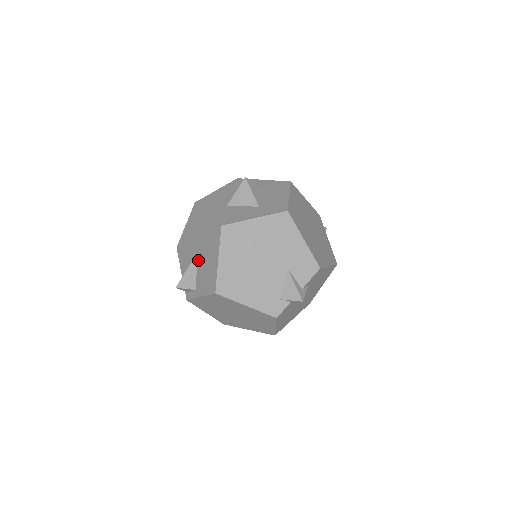
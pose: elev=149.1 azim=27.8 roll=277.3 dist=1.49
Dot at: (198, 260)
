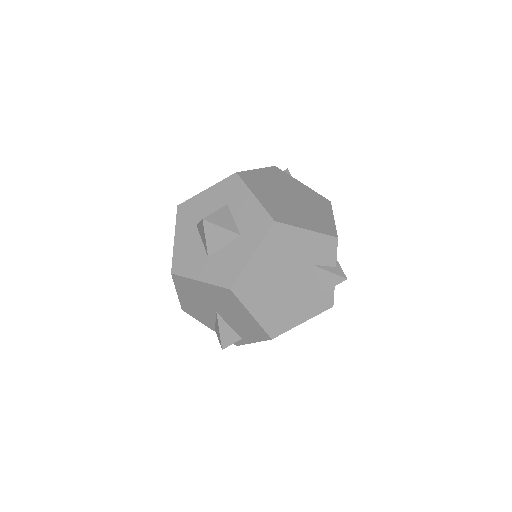
Dot at: (223, 318)
